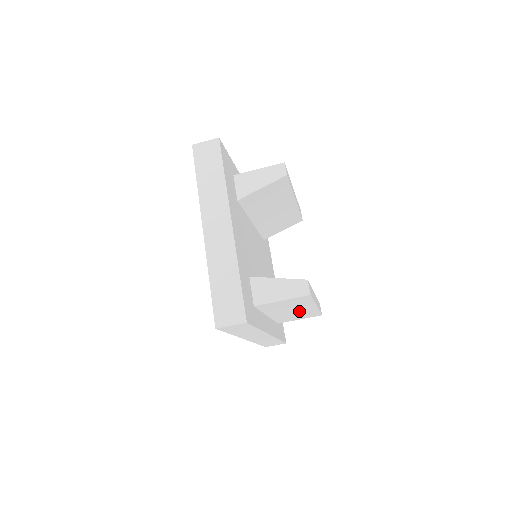
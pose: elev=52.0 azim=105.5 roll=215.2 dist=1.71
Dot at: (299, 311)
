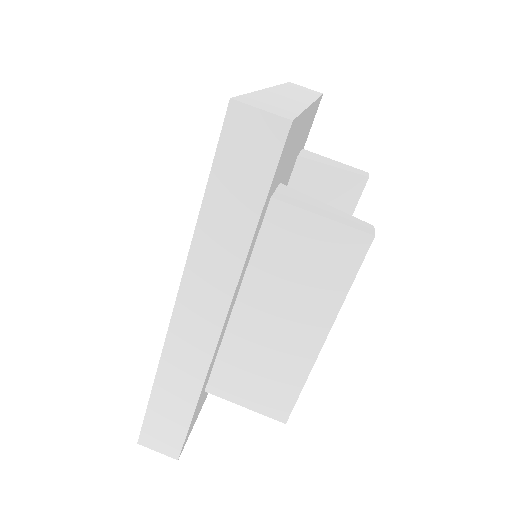
Dot at: (284, 340)
